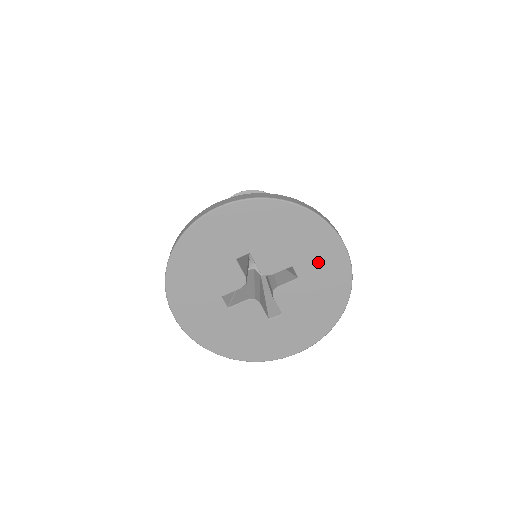
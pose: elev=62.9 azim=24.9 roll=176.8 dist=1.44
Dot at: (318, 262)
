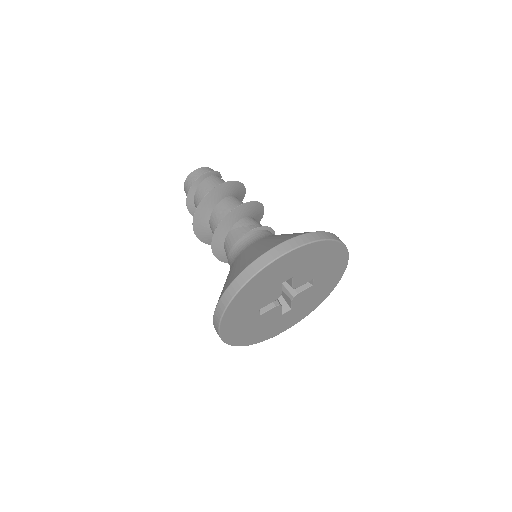
Dot at: (329, 273)
